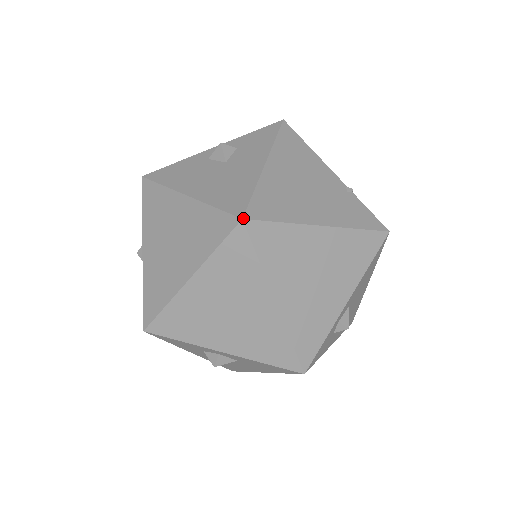
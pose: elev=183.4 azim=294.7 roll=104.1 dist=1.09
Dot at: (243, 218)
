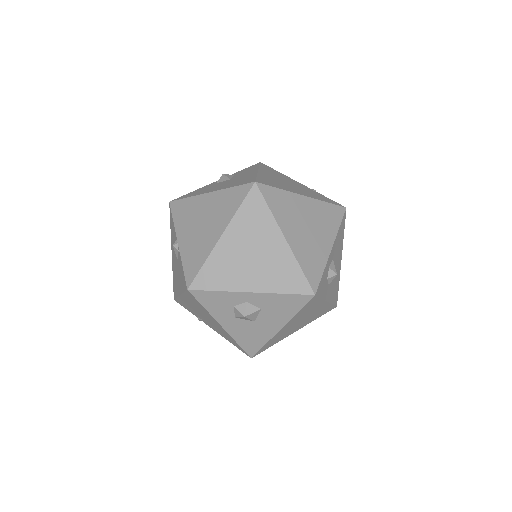
Dot at: (255, 181)
